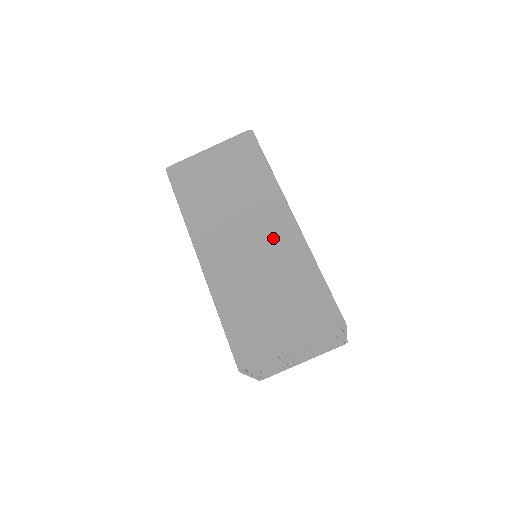
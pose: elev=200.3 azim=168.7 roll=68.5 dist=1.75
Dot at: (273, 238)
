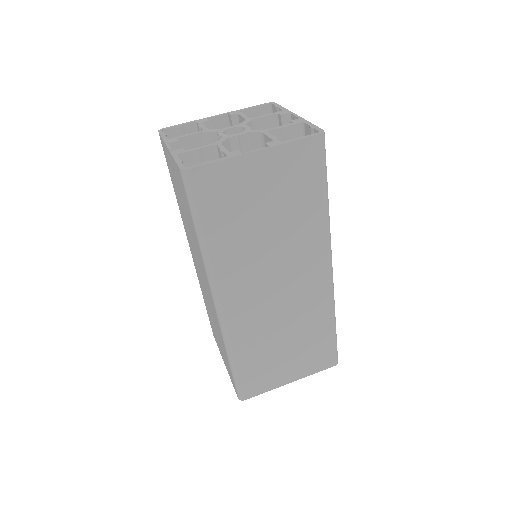
Dot at: (306, 290)
